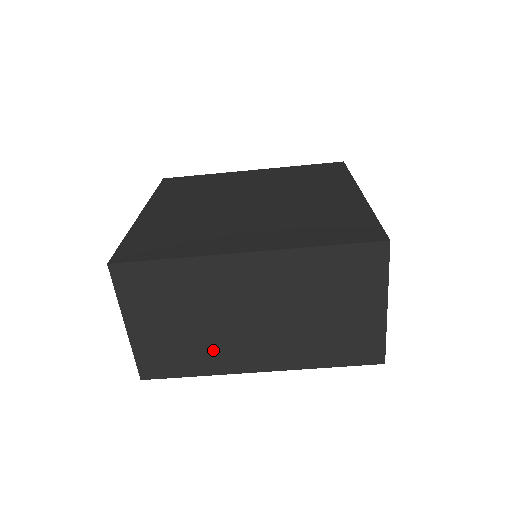
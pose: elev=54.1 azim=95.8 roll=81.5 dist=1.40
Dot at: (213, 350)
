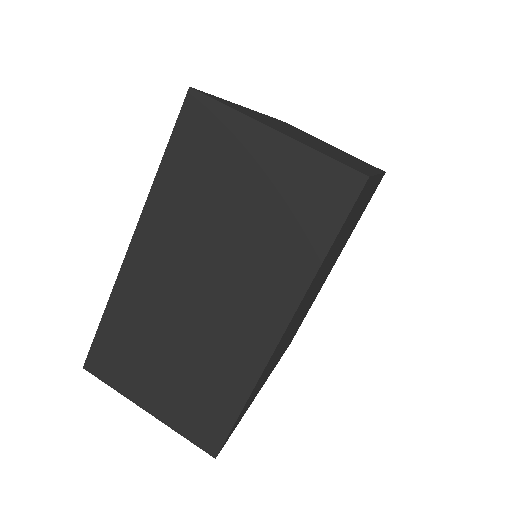
Dot at: (221, 360)
